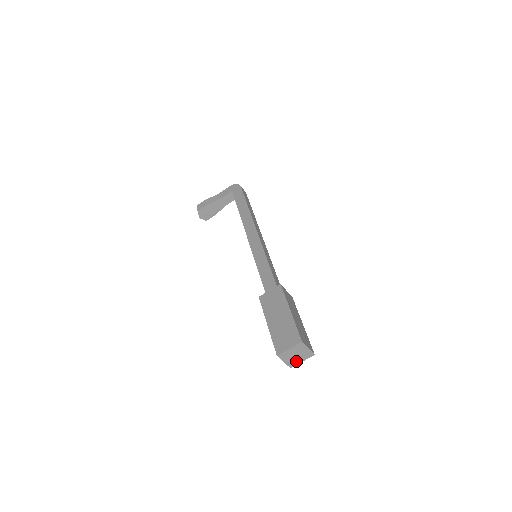
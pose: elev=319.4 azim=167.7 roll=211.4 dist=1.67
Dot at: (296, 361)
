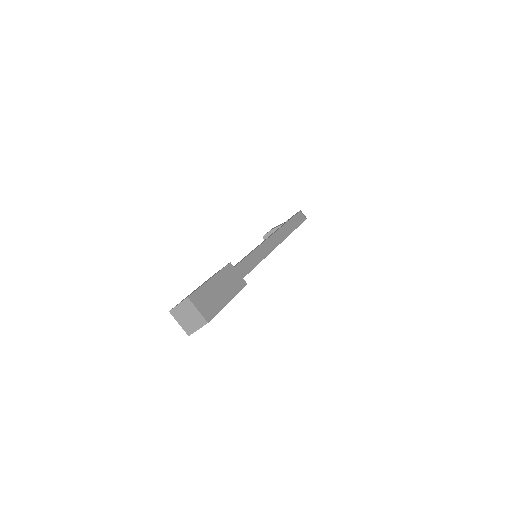
Dot at: (191, 327)
